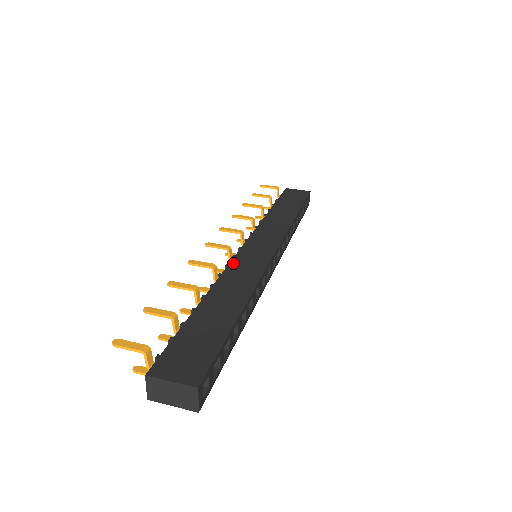
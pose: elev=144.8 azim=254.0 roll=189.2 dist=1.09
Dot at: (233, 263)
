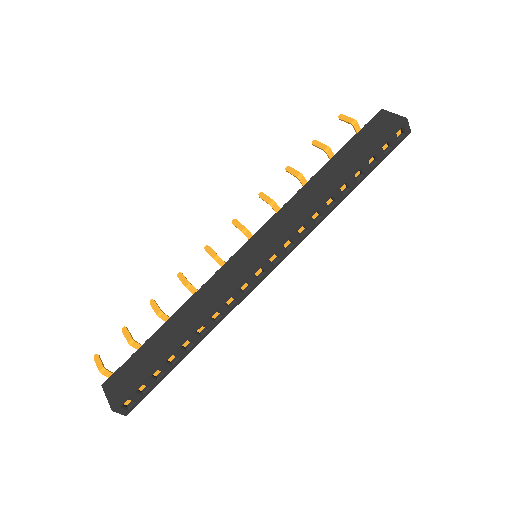
Dot at: (216, 275)
